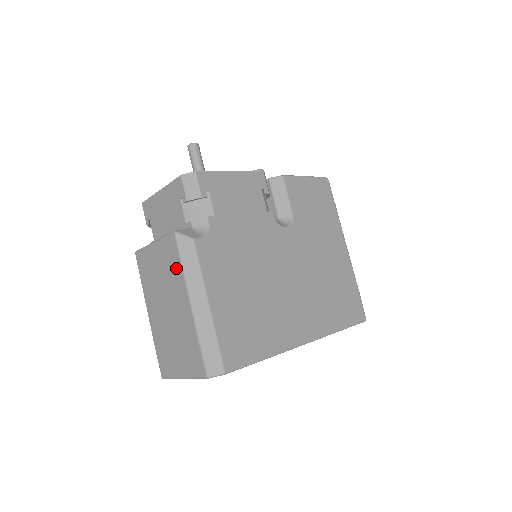
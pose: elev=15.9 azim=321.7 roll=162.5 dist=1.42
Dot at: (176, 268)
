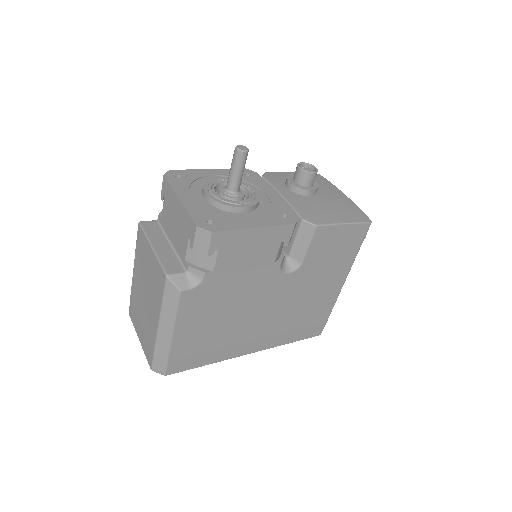
Dot at: (158, 295)
